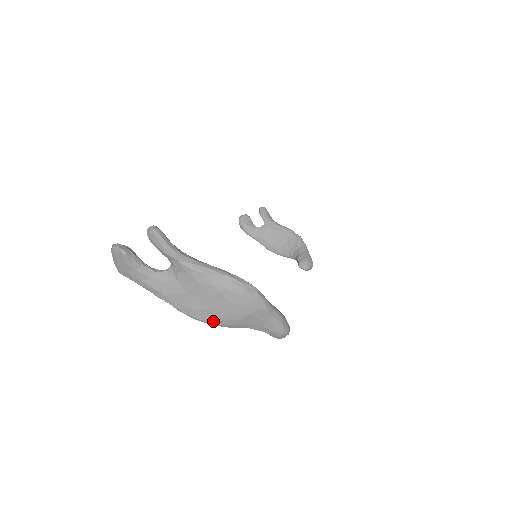
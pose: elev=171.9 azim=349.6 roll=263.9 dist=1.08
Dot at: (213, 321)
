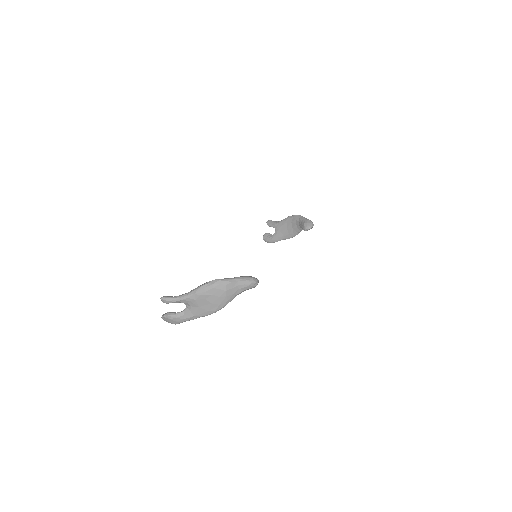
Dot at: (219, 307)
